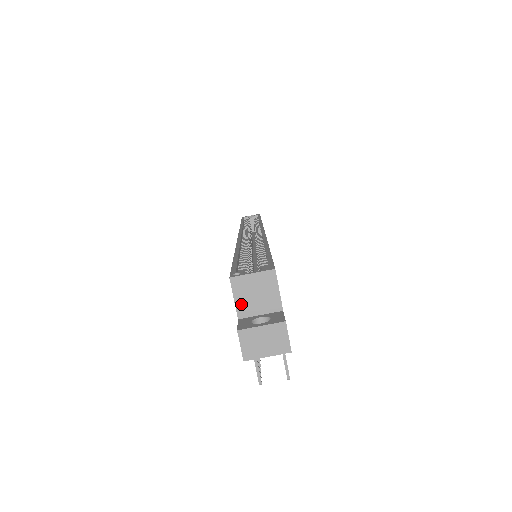
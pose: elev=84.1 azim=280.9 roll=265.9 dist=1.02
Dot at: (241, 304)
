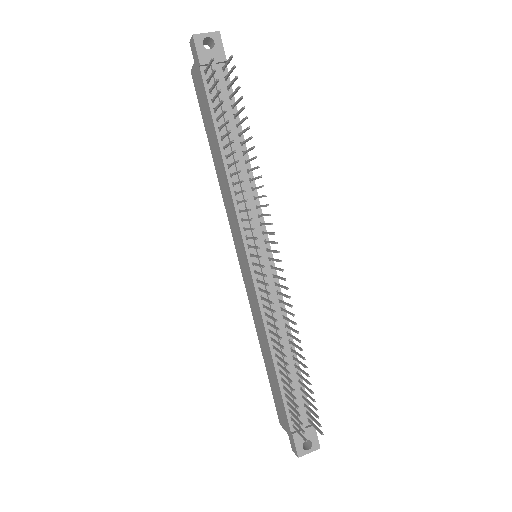
Dot at: occluded
